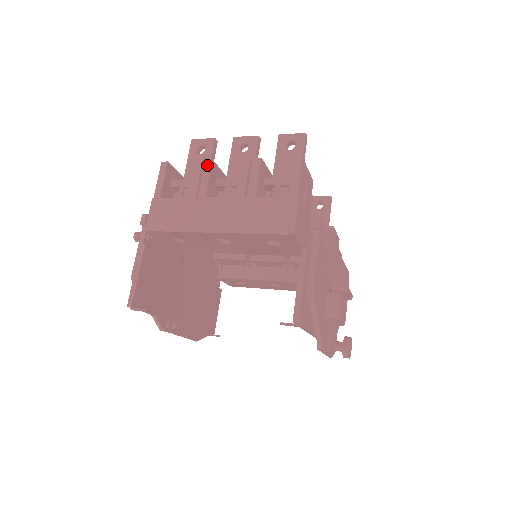
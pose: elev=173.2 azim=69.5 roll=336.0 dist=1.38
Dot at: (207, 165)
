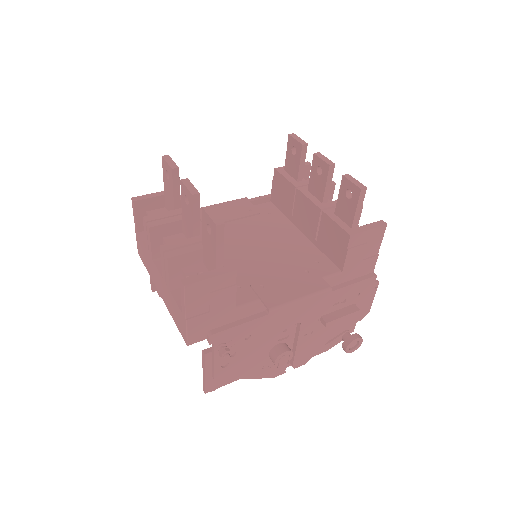
Dot at: (148, 230)
